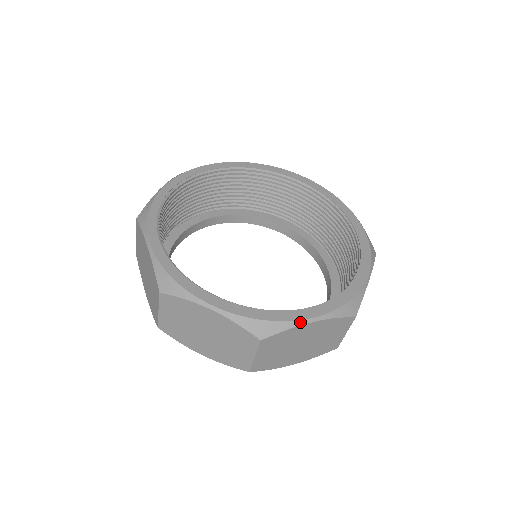
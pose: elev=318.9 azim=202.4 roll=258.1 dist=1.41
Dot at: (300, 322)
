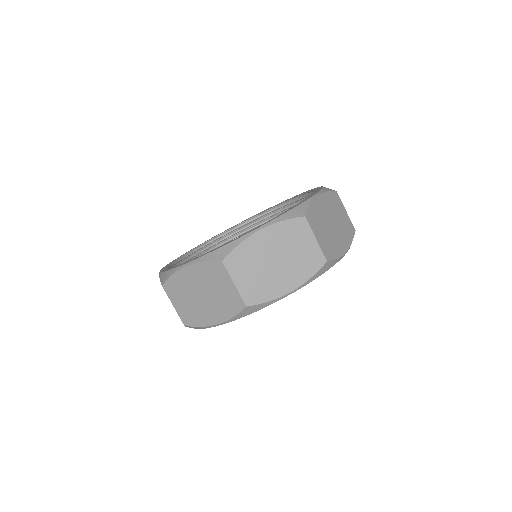
Dot at: (248, 235)
